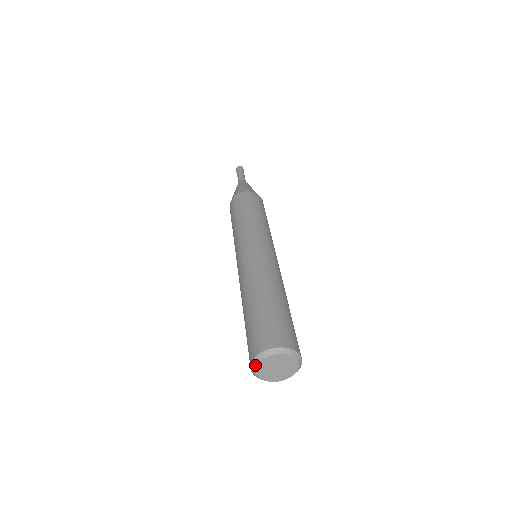
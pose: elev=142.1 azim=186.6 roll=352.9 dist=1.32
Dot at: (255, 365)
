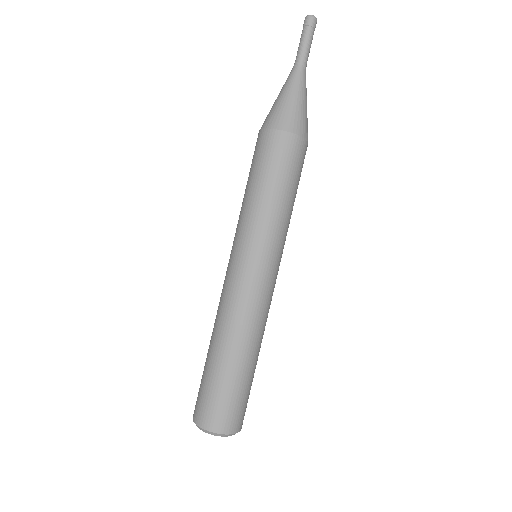
Dot at: occluded
